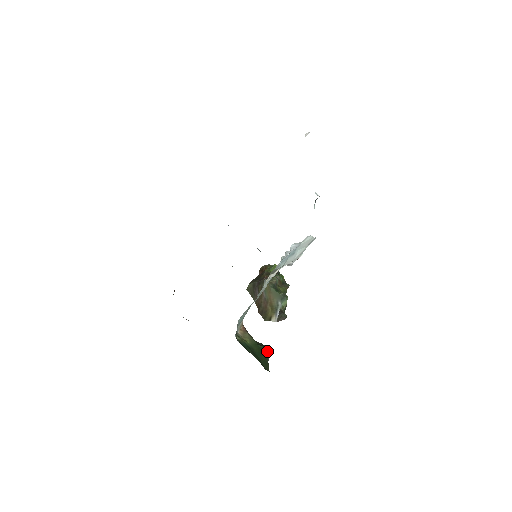
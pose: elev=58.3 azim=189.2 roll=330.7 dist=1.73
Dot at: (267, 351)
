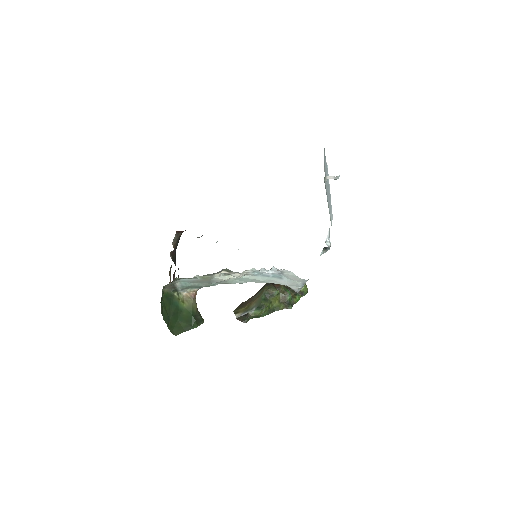
Dot at: (196, 325)
